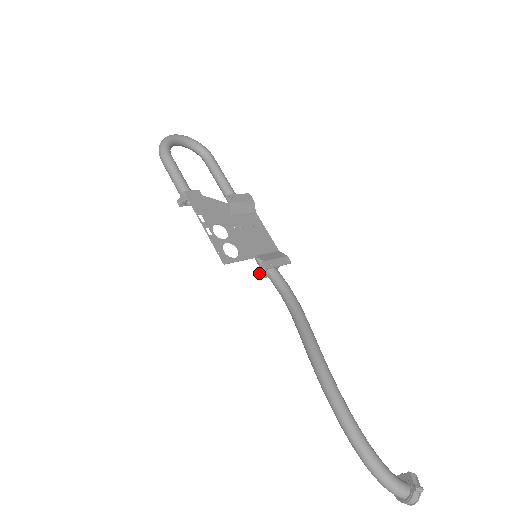
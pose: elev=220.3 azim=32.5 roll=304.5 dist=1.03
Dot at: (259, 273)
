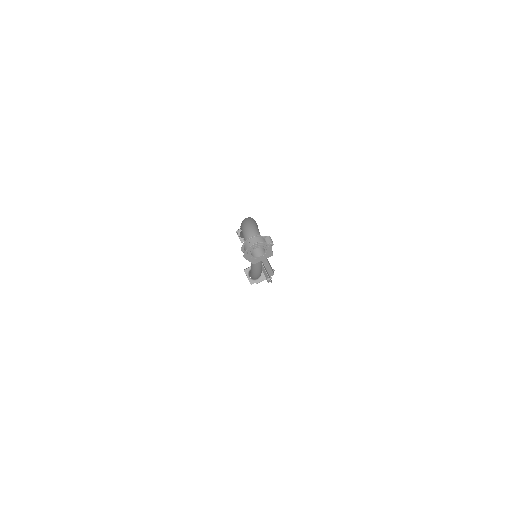
Dot at: (247, 268)
